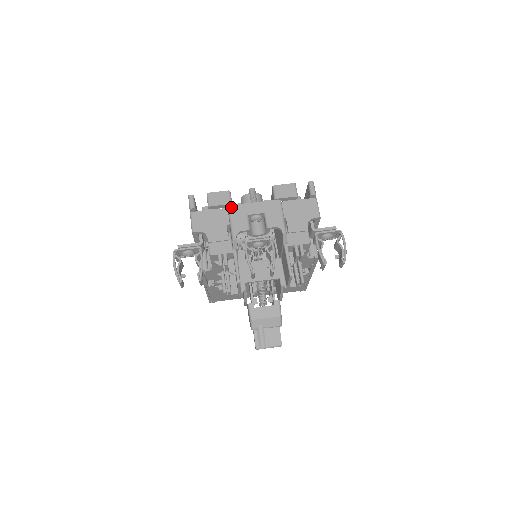
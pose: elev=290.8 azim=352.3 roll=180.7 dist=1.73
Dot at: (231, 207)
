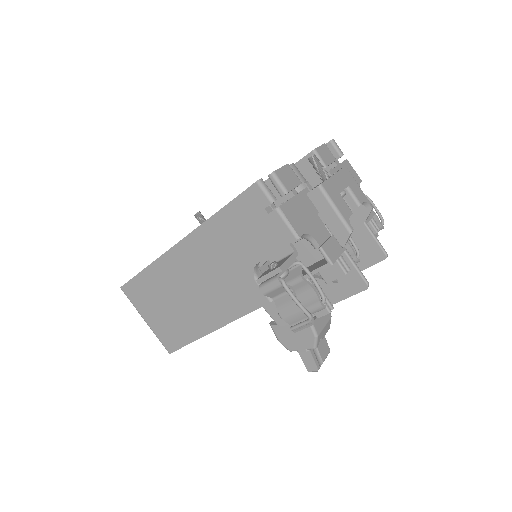
Dot at: (324, 186)
